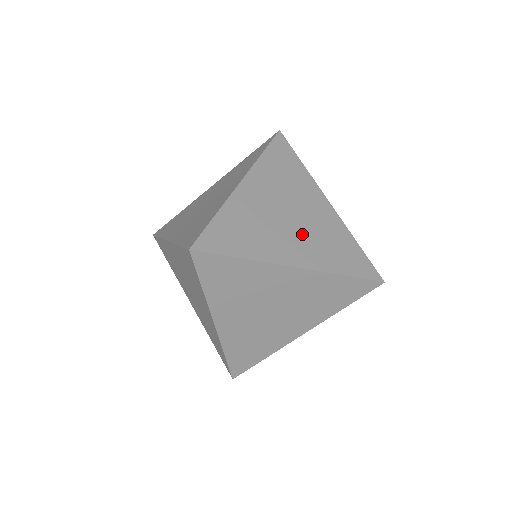
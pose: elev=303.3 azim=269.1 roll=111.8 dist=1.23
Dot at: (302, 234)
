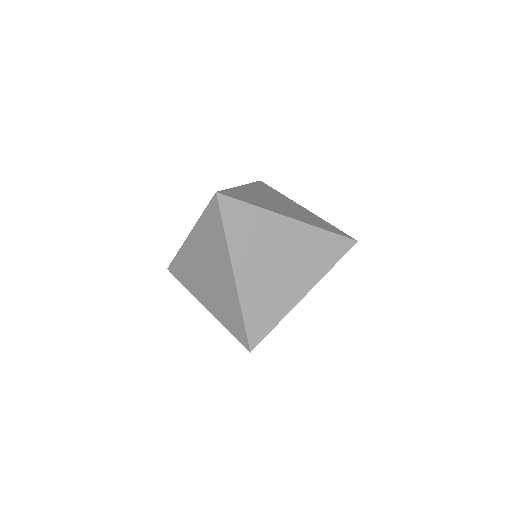
Dot at: (290, 211)
